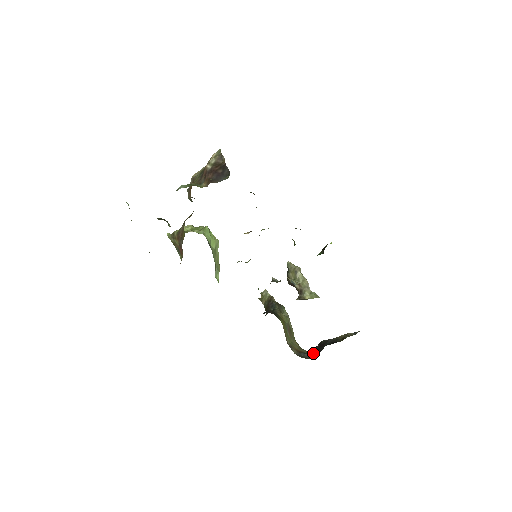
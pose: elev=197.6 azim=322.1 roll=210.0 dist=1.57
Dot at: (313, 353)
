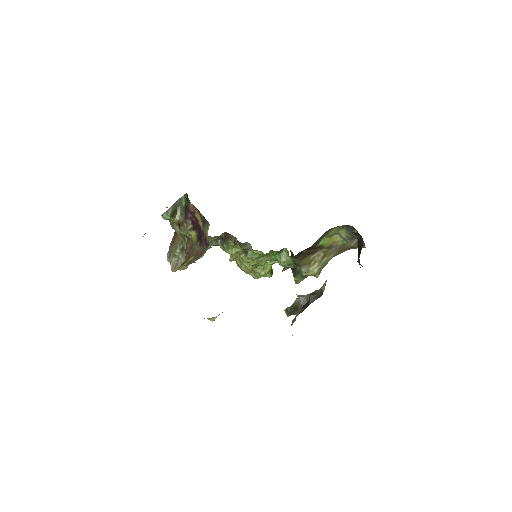
Dot at: (360, 251)
